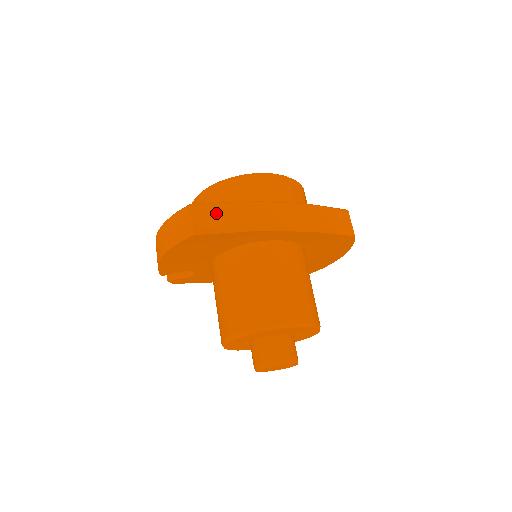
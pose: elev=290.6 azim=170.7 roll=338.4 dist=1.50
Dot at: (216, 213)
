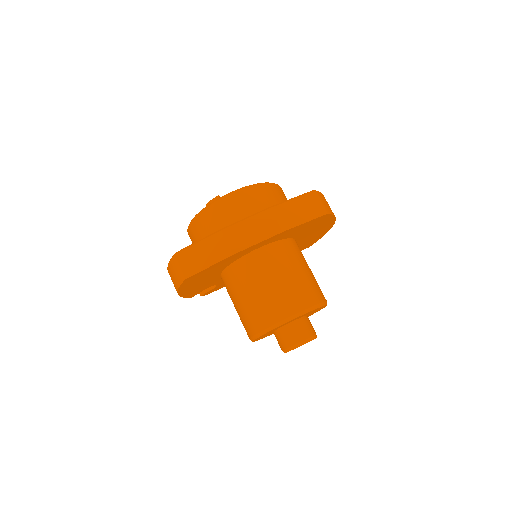
Dot at: (196, 253)
